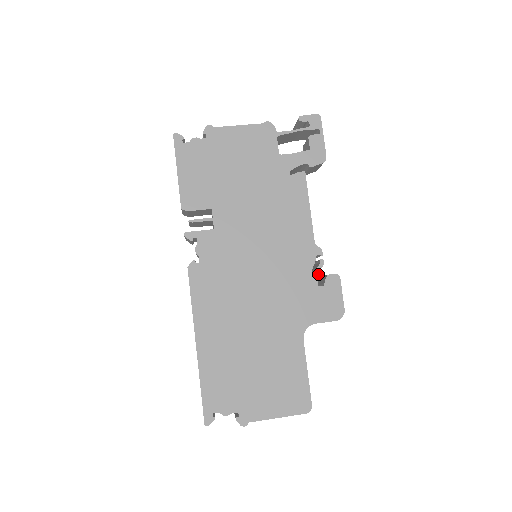
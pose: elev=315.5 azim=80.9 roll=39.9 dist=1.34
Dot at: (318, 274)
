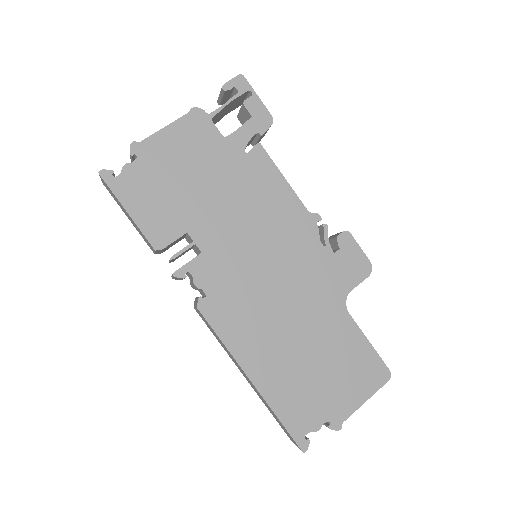
Dot at: (328, 241)
